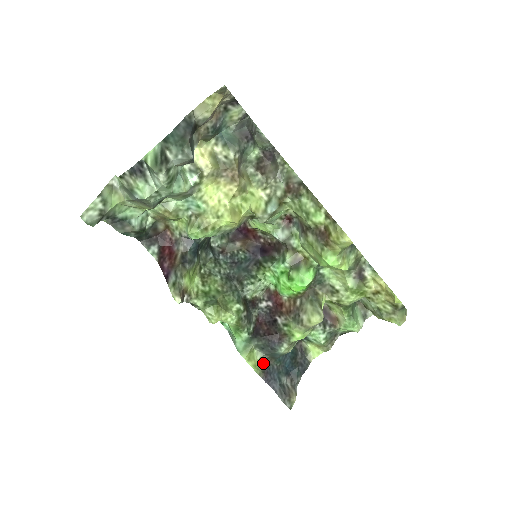
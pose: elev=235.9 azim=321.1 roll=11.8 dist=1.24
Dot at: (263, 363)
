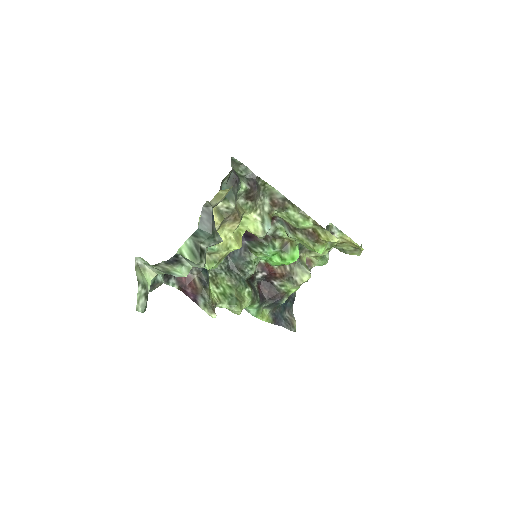
Dot at: (271, 314)
